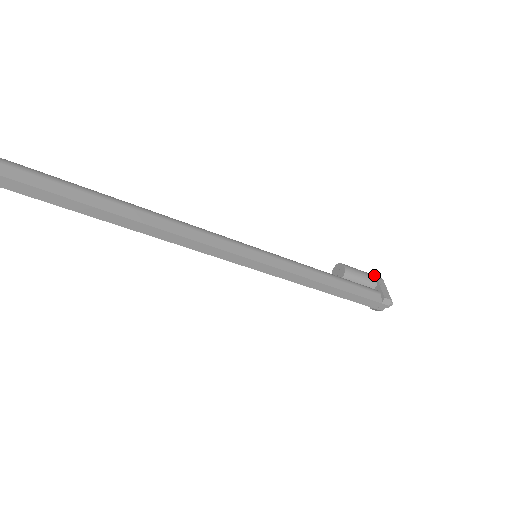
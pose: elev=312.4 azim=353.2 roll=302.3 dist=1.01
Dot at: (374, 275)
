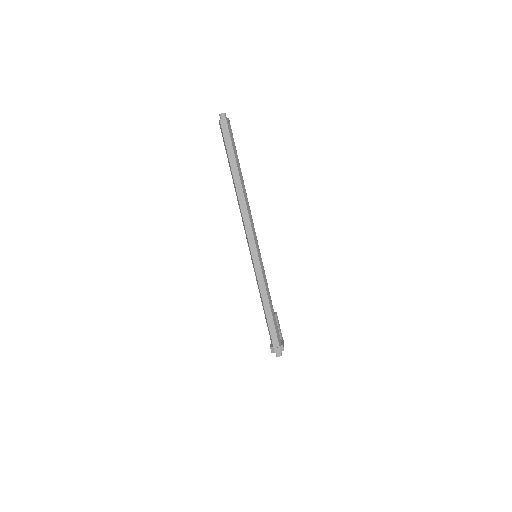
Dot at: (282, 337)
